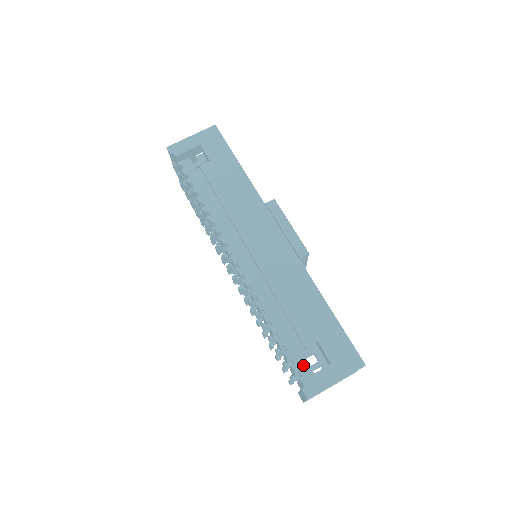
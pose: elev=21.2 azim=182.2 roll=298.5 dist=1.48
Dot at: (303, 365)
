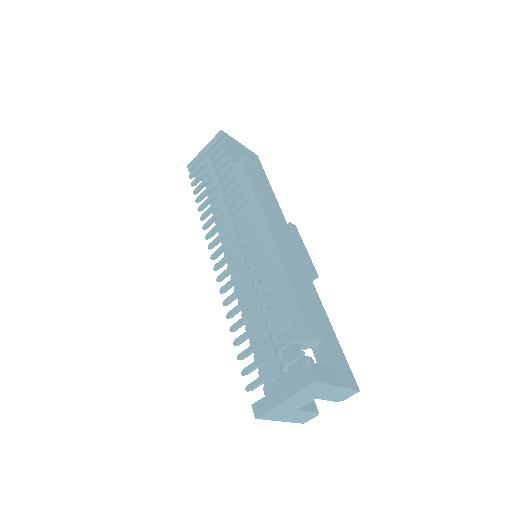
Dot at: occluded
